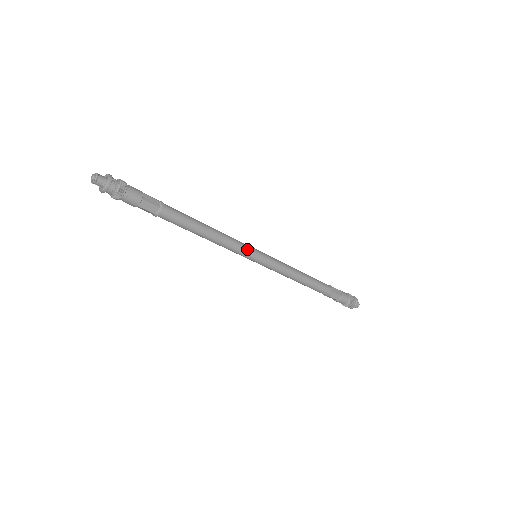
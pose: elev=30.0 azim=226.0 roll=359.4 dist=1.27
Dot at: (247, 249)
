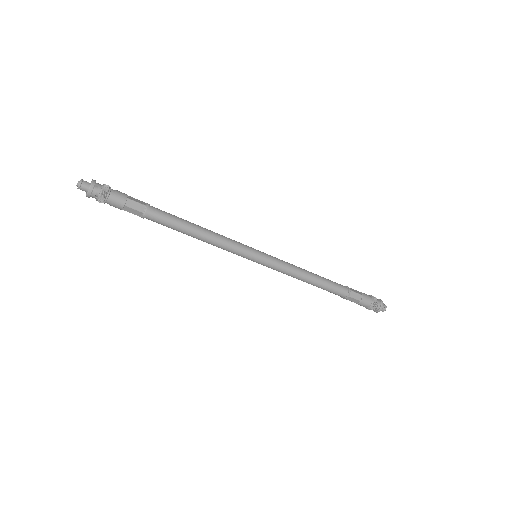
Dot at: (243, 251)
